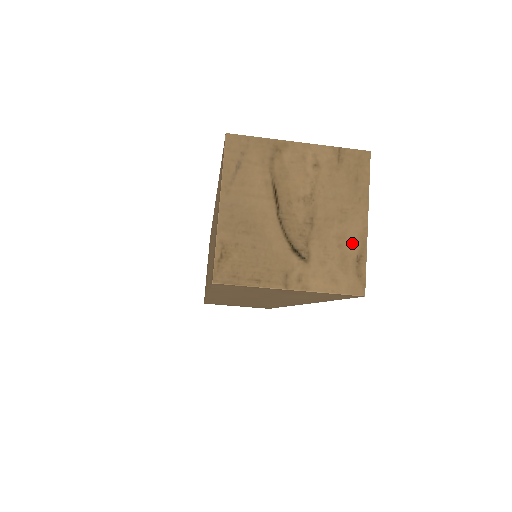
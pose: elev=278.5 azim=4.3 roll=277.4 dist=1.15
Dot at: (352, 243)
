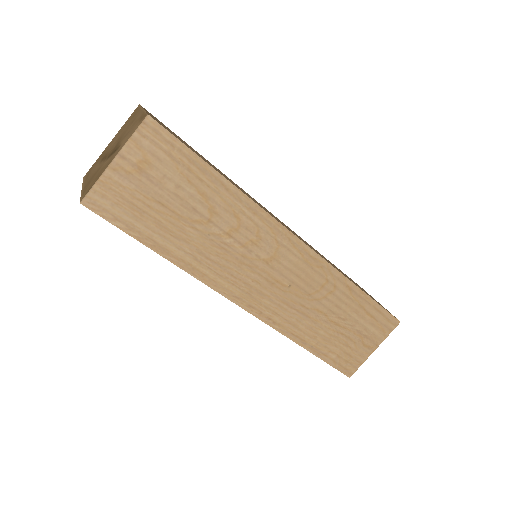
Dot at: (138, 119)
